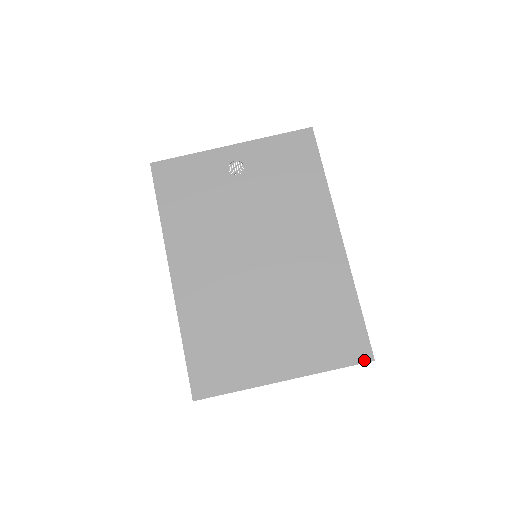
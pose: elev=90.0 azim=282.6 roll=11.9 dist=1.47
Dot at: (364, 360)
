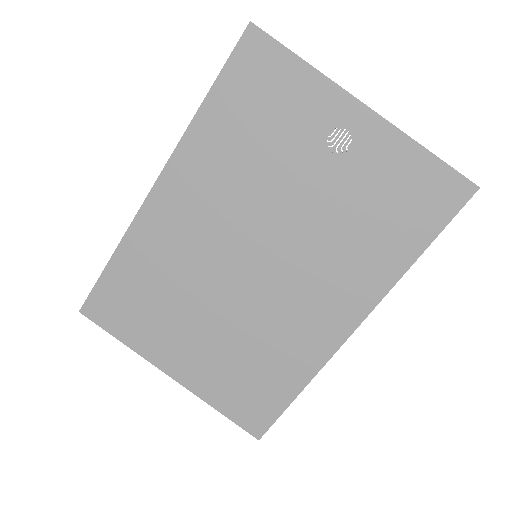
Dot at: (251, 431)
